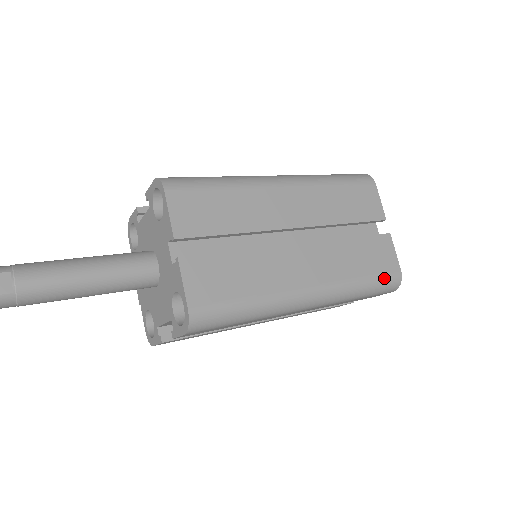
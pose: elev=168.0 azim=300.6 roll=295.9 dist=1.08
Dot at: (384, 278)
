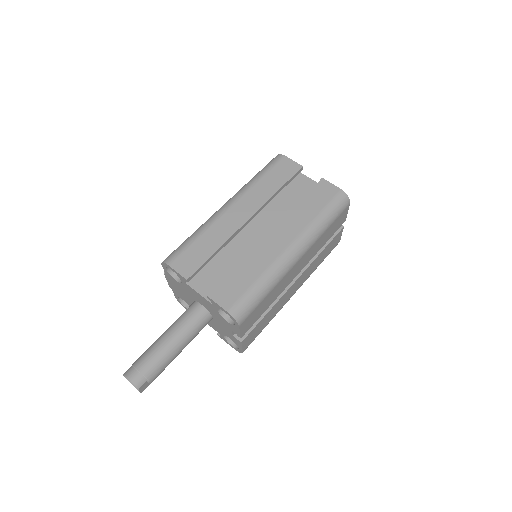
Dot at: occluded
